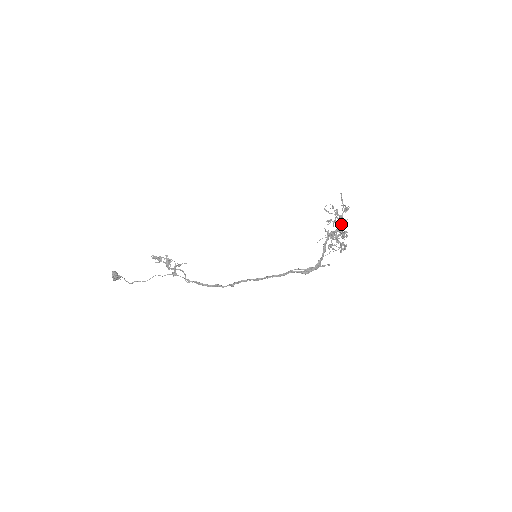
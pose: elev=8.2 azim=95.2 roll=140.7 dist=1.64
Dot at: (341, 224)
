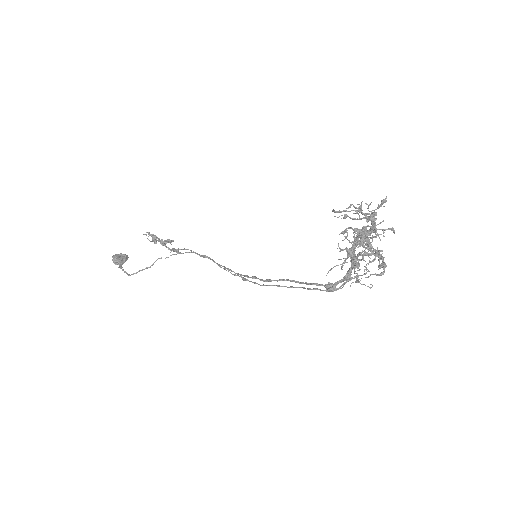
Dot at: (373, 227)
